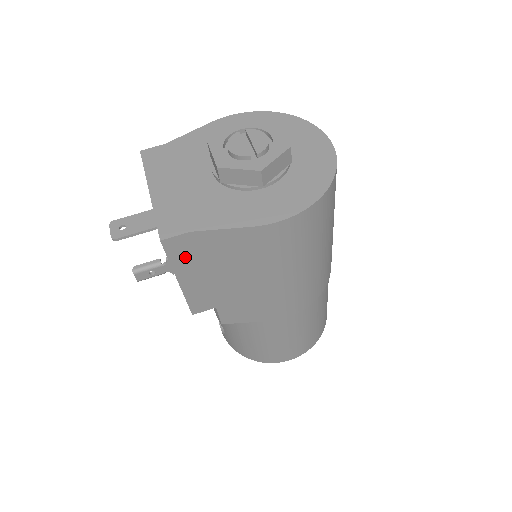
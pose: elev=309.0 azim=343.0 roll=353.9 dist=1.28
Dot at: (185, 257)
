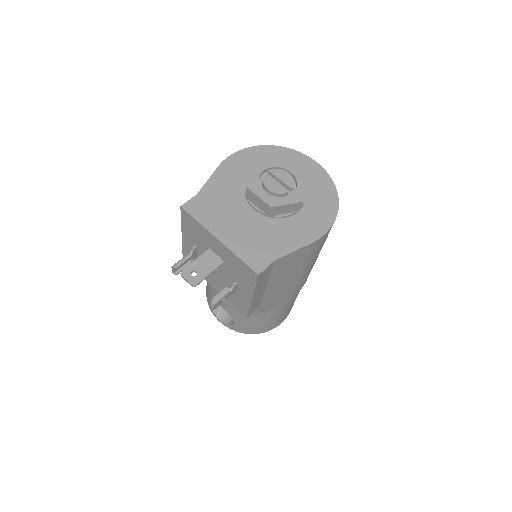
Dot at: (263, 279)
